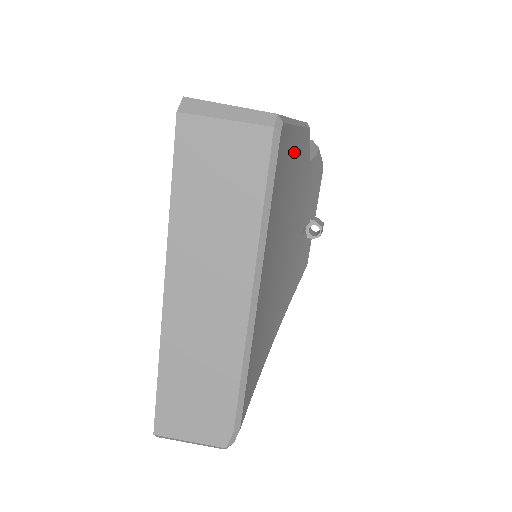
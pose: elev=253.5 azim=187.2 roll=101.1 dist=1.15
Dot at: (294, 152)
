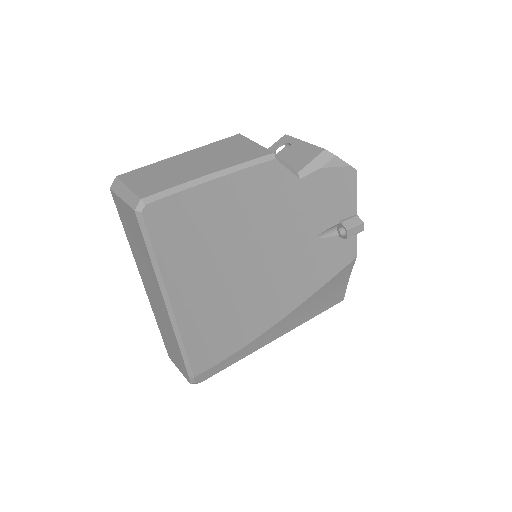
Dot at: (225, 196)
